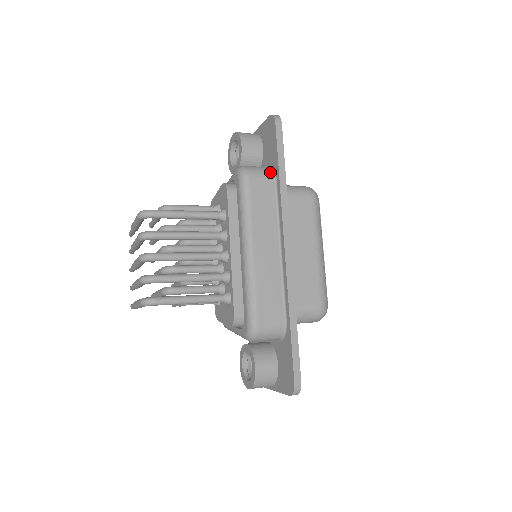
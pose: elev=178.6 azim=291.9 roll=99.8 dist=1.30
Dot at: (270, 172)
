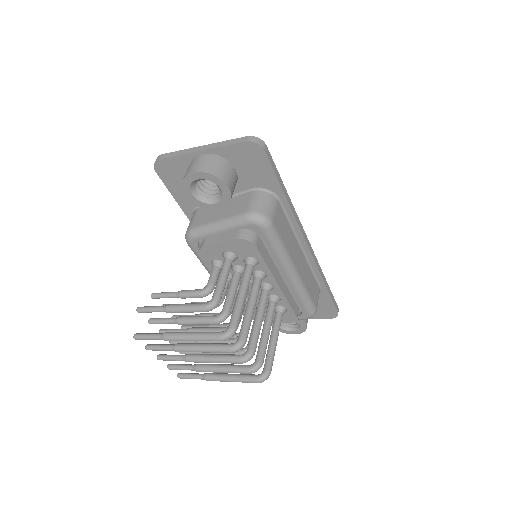
Dot at: (273, 198)
